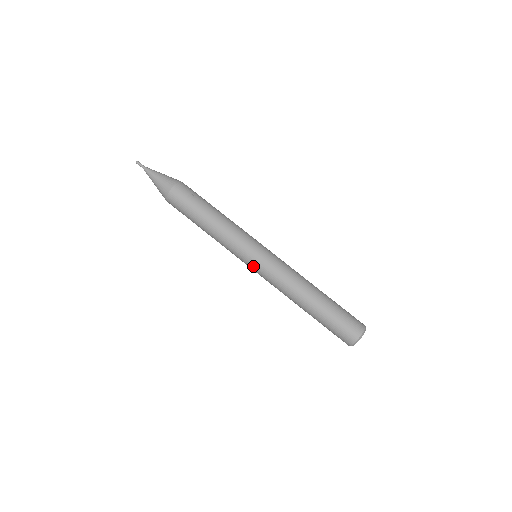
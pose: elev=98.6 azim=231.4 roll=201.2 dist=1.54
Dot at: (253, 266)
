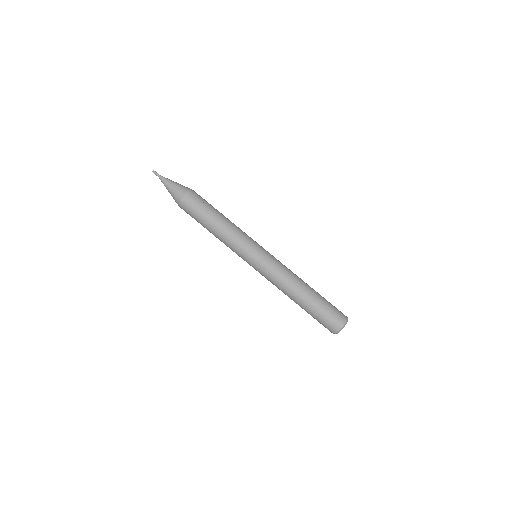
Dot at: (255, 263)
